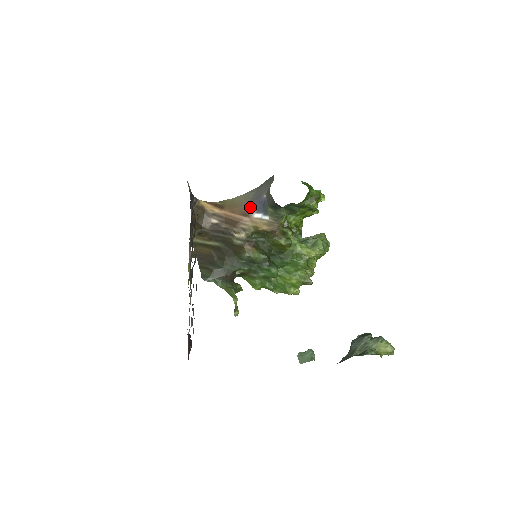
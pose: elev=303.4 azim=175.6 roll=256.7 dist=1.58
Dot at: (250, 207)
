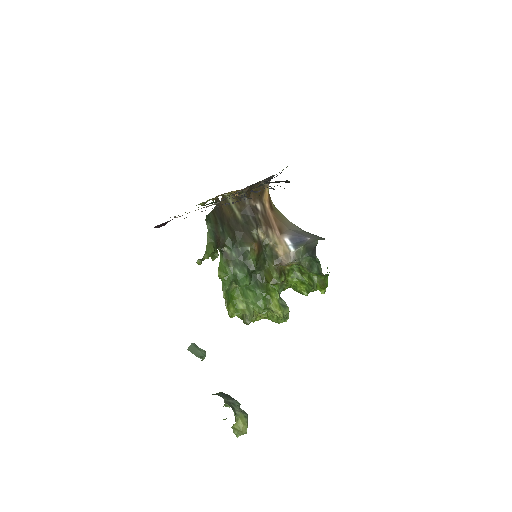
Dot at: (289, 232)
